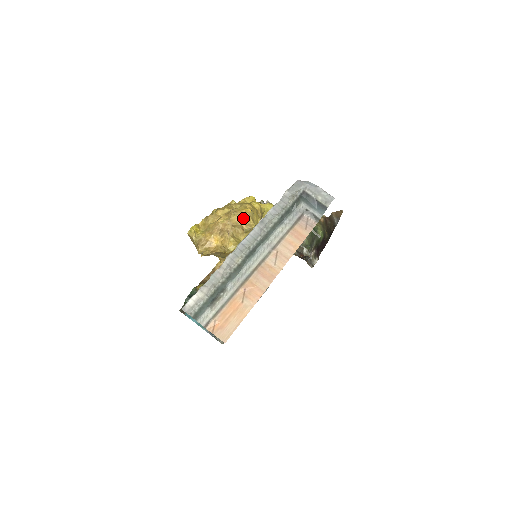
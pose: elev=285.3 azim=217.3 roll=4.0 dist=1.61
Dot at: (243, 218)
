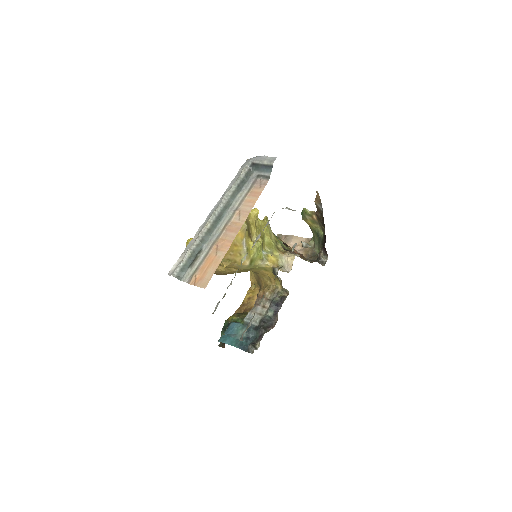
Dot at: occluded
